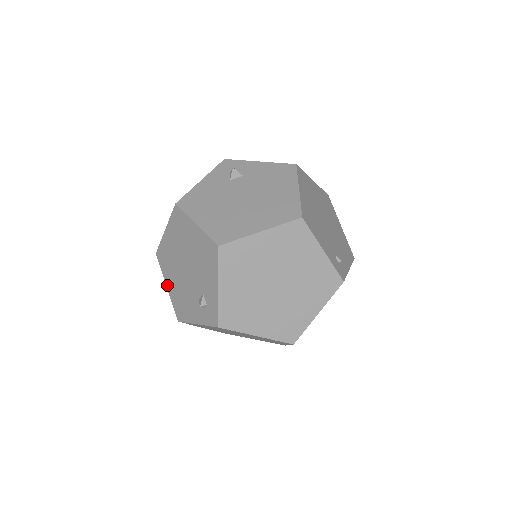
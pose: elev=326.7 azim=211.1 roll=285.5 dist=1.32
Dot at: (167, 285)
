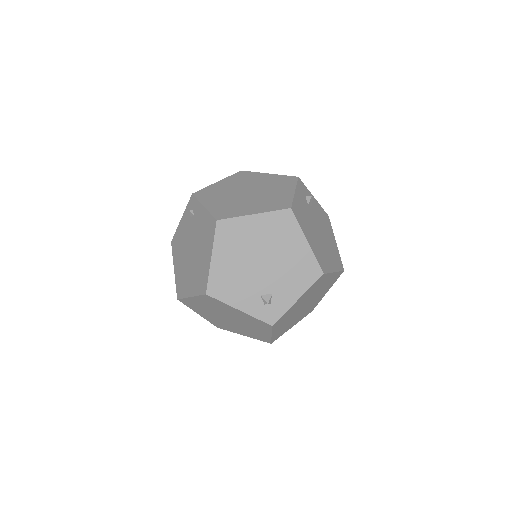
Dot at: (214, 257)
